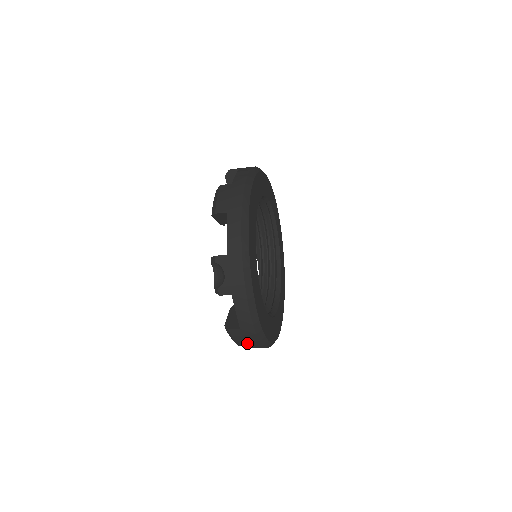
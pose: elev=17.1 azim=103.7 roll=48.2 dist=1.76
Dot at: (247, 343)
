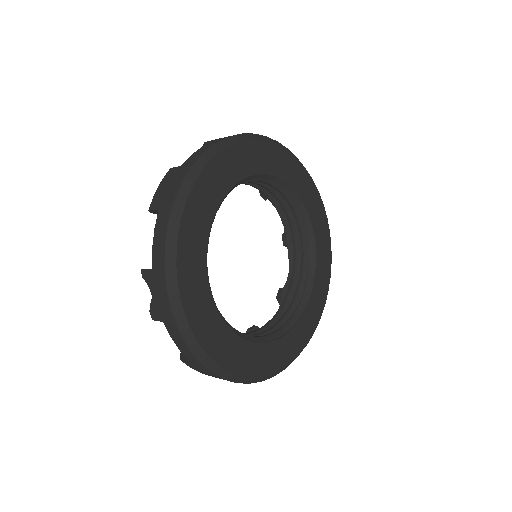
Dot at: (216, 377)
